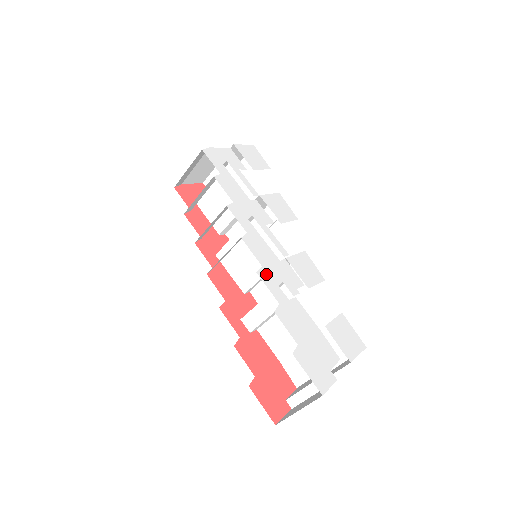
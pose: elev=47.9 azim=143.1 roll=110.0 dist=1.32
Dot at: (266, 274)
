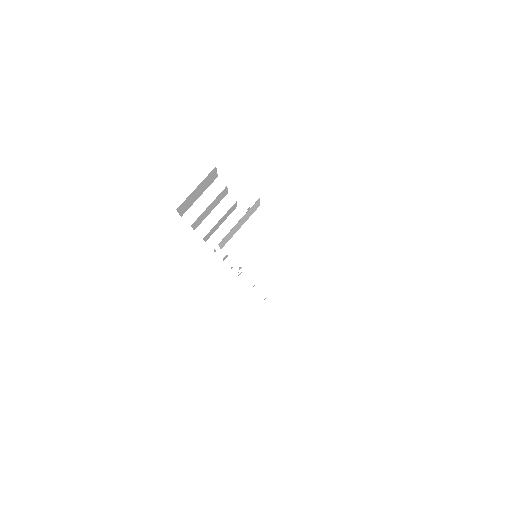
Dot at: occluded
